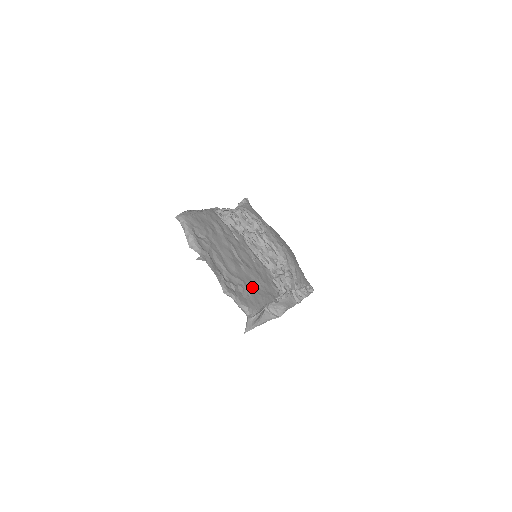
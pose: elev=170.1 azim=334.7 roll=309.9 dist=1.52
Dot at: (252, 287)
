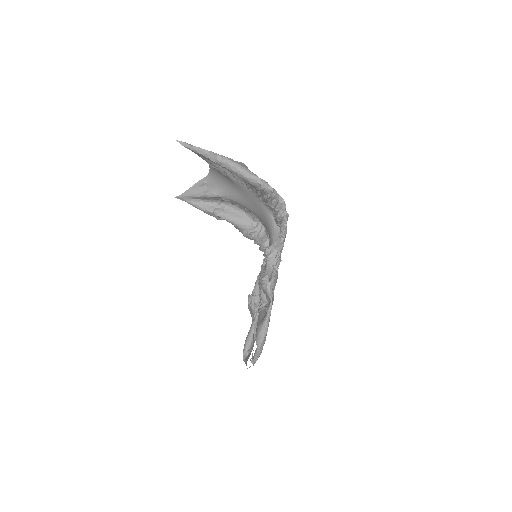
Dot at: occluded
